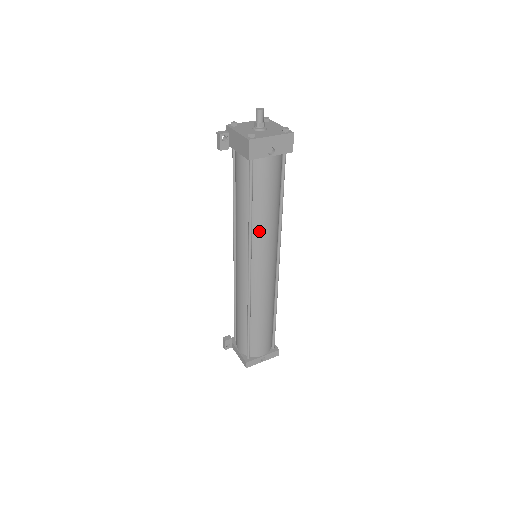
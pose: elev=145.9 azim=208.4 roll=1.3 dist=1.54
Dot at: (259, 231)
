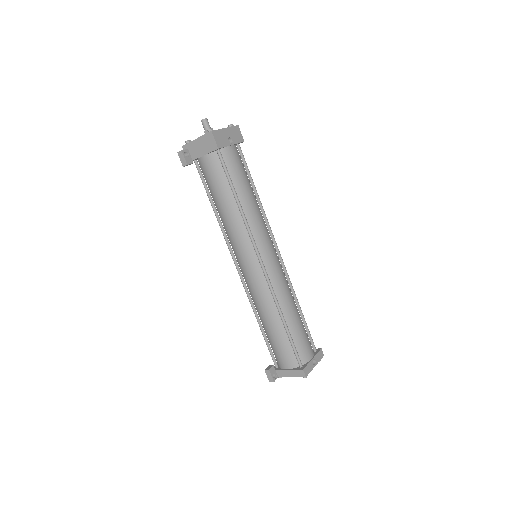
Dot at: (251, 217)
